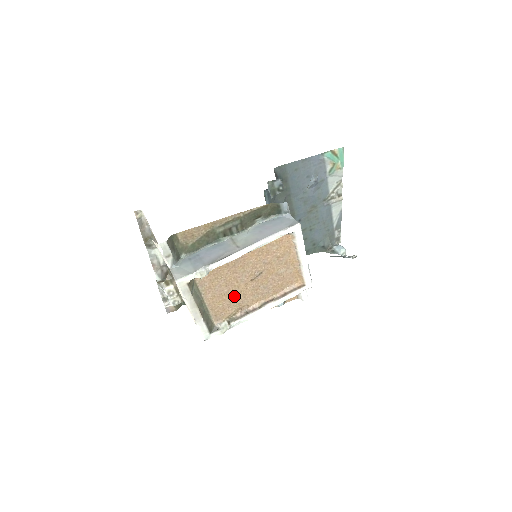
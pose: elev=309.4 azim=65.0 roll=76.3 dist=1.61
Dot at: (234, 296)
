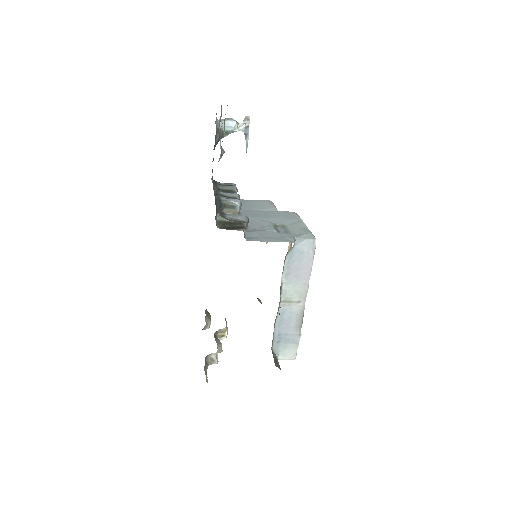
Dot at: occluded
